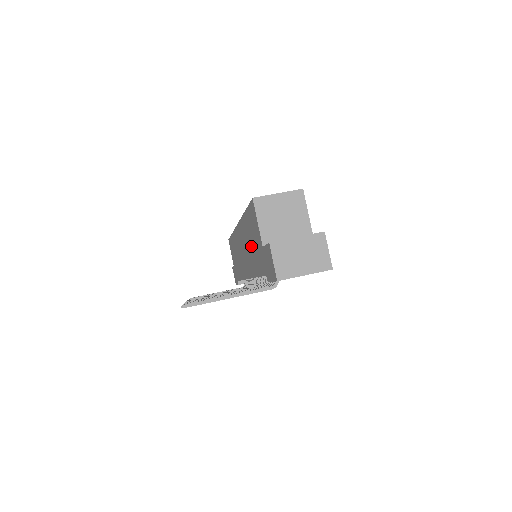
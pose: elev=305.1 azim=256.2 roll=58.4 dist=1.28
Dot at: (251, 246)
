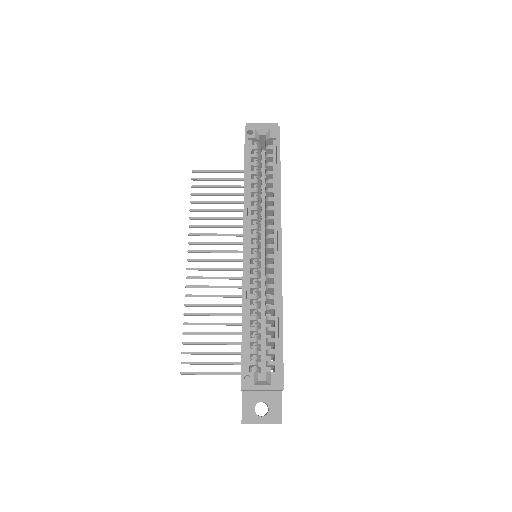
Dot at: occluded
